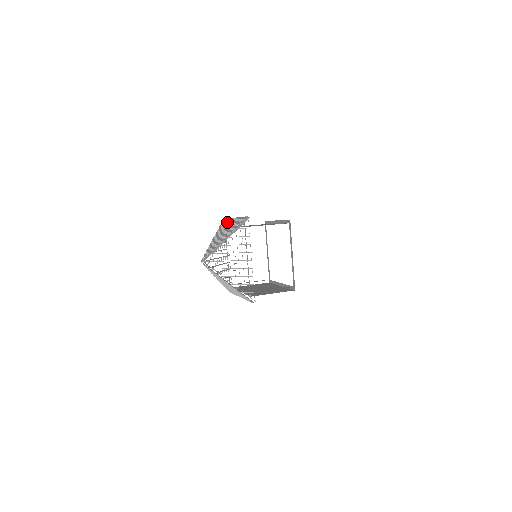
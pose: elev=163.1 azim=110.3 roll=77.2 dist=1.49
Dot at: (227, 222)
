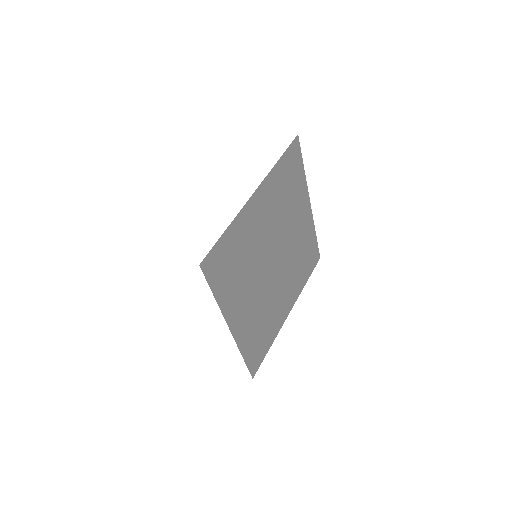
Dot at: occluded
